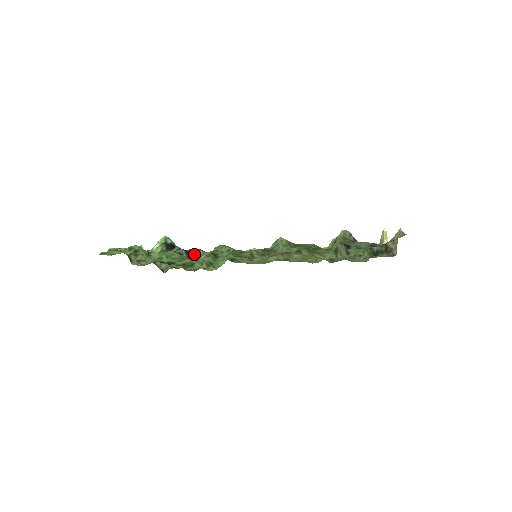
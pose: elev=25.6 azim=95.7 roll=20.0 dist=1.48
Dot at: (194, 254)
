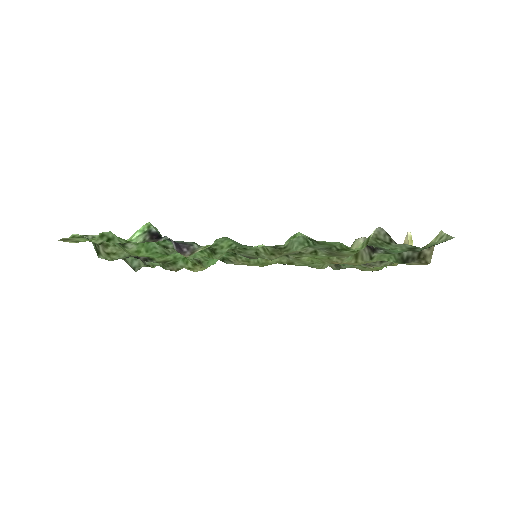
Dot at: (186, 247)
